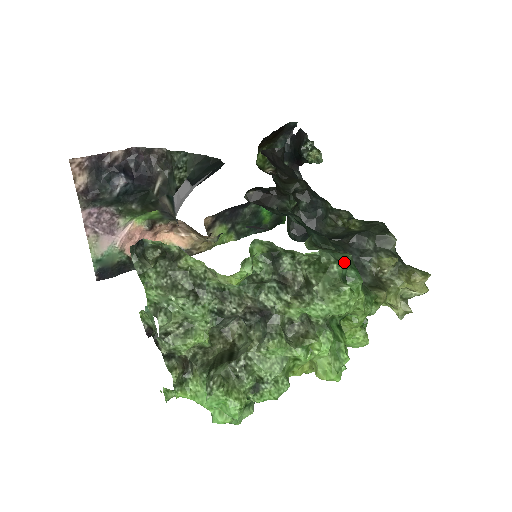
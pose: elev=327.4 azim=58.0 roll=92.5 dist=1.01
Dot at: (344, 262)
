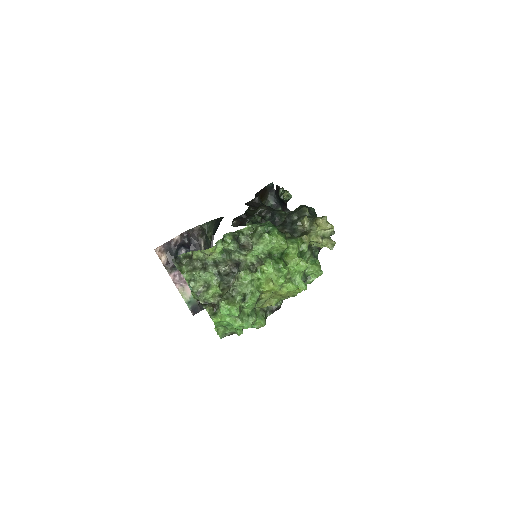
Dot at: (265, 225)
